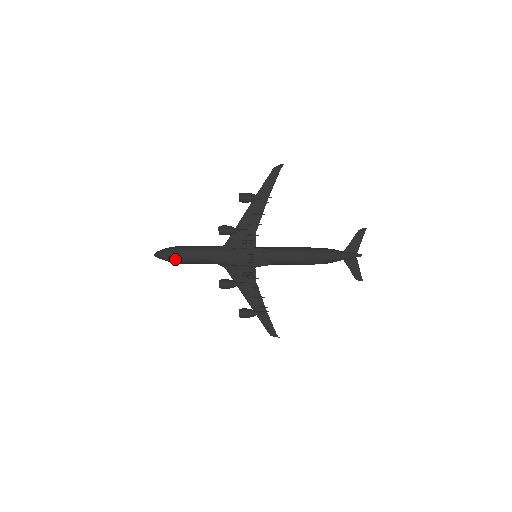
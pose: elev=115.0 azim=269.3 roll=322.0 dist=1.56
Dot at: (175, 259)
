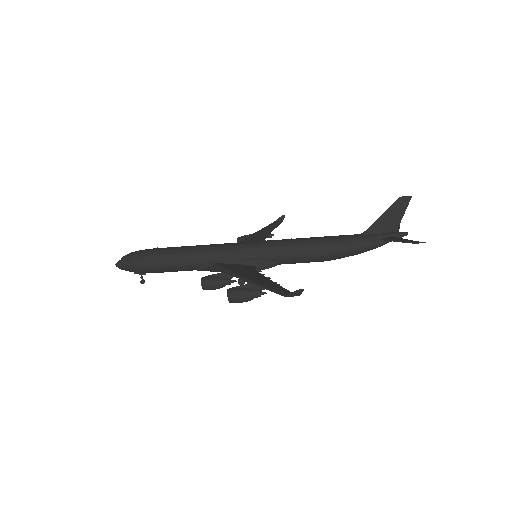
Dot at: occluded
